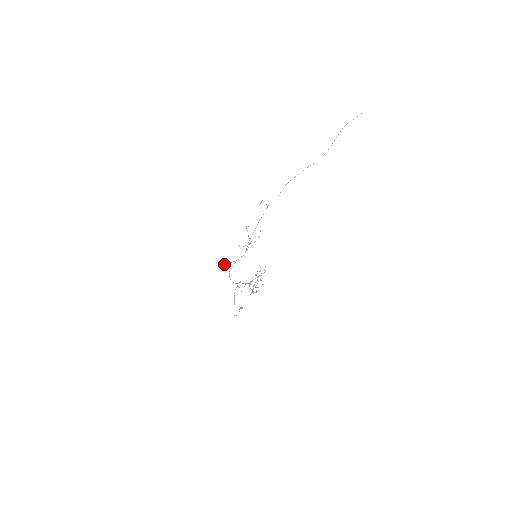
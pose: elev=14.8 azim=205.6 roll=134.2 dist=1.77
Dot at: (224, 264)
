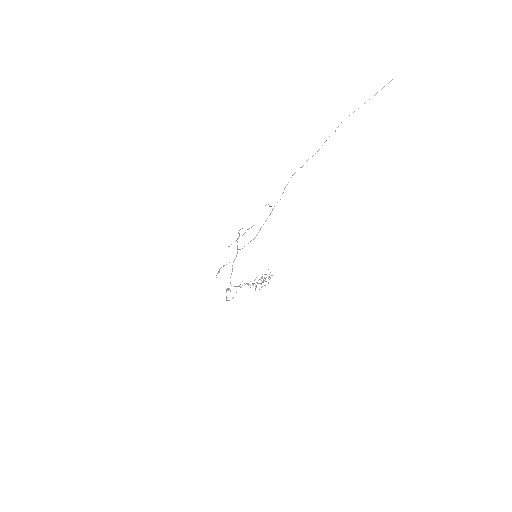
Dot at: occluded
